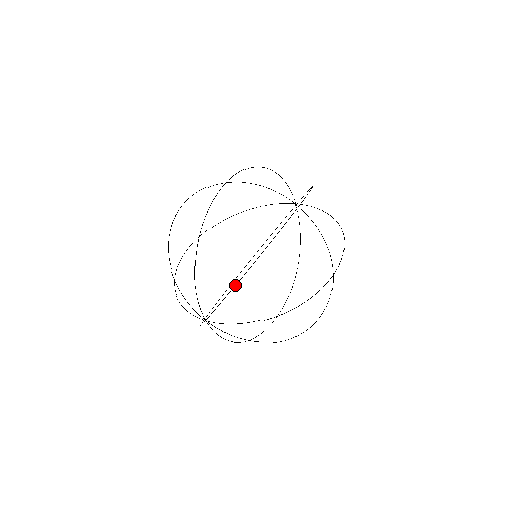
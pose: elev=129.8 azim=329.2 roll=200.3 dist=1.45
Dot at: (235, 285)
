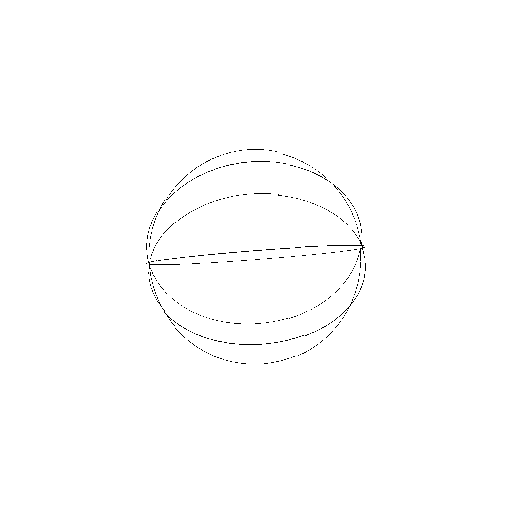
Dot at: occluded
